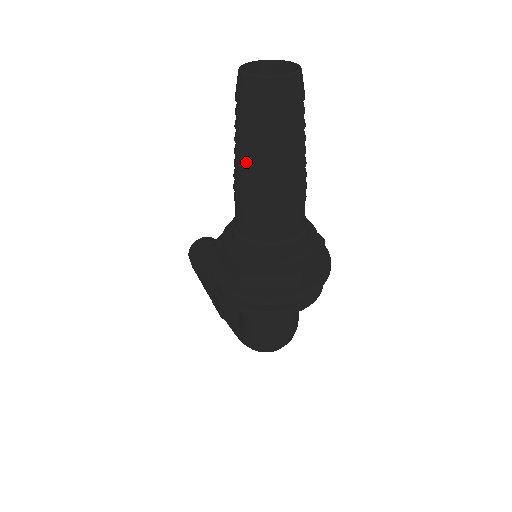
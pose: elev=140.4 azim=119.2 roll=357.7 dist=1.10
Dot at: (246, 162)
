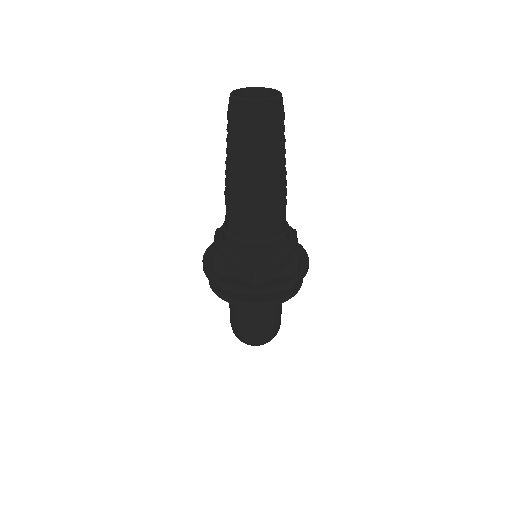
Dot at: (226, 165)
